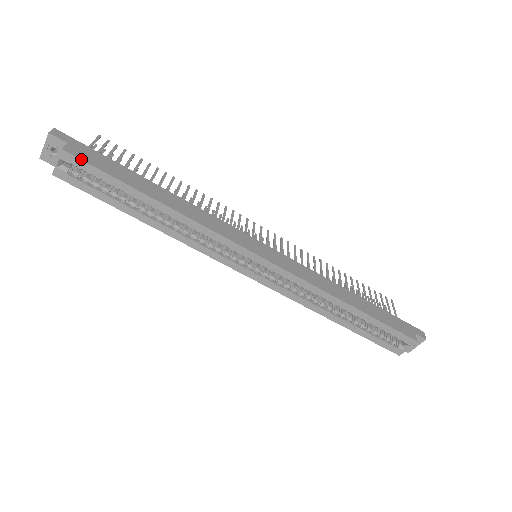
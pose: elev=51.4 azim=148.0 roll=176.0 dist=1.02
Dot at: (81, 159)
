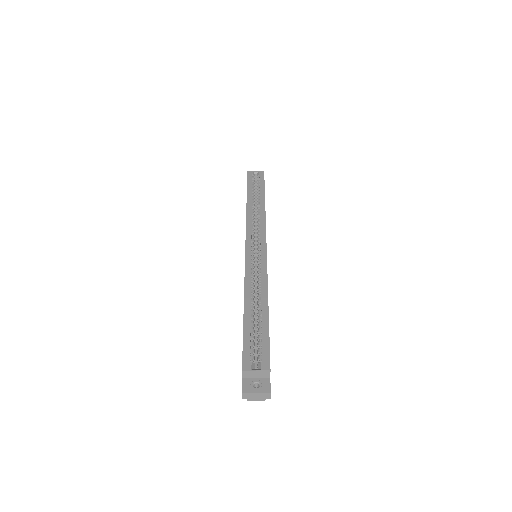
Dot at: occluded
